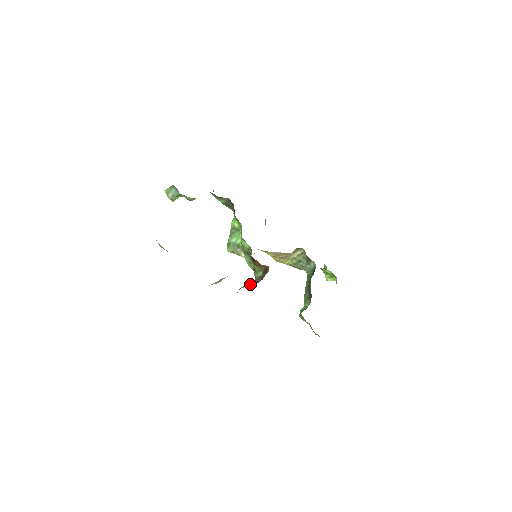
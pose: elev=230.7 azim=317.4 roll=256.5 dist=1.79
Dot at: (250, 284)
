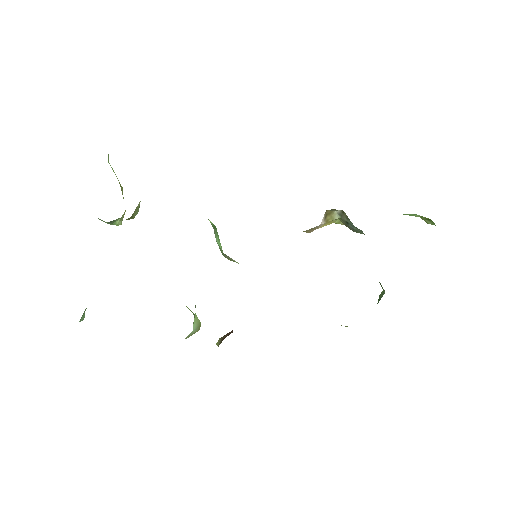
Dot at: (219, 341)
